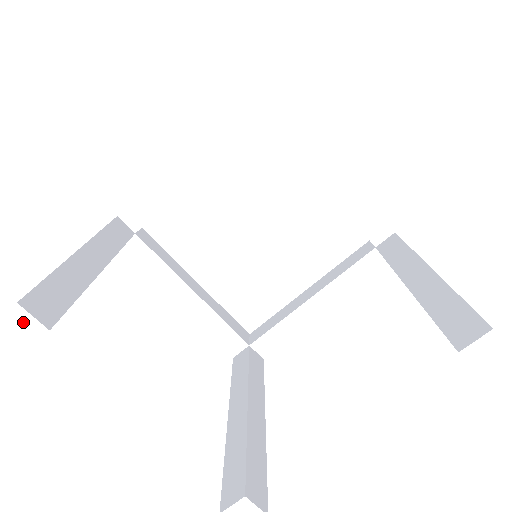
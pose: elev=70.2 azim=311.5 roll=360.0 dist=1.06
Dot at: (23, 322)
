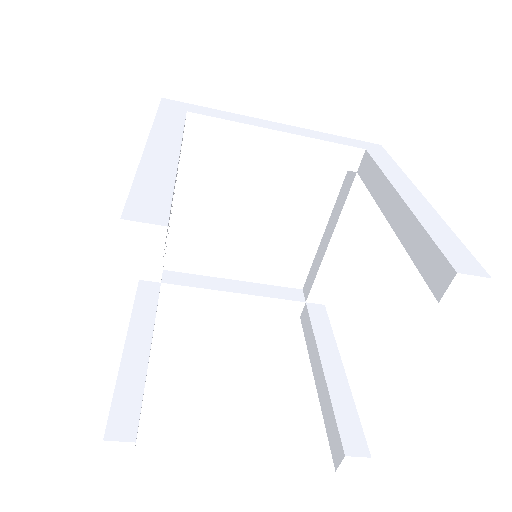
Dot at: (152, 240)
